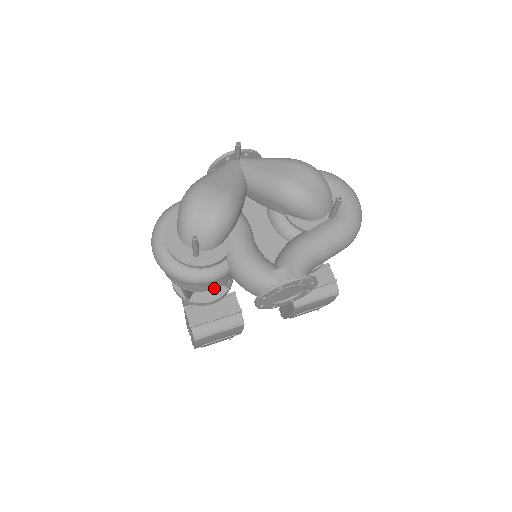
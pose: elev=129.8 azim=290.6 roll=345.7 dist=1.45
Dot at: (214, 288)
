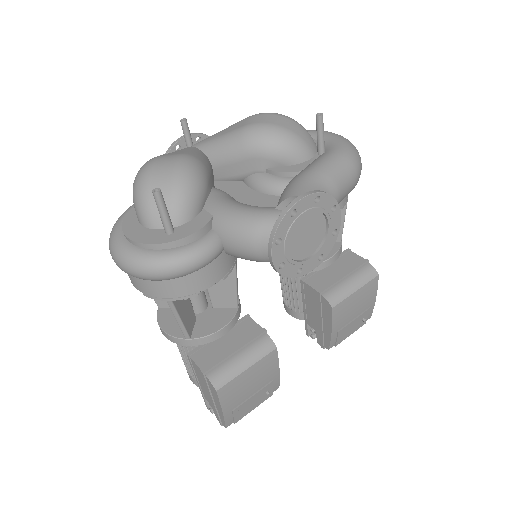
Dot at: (212, 283)
